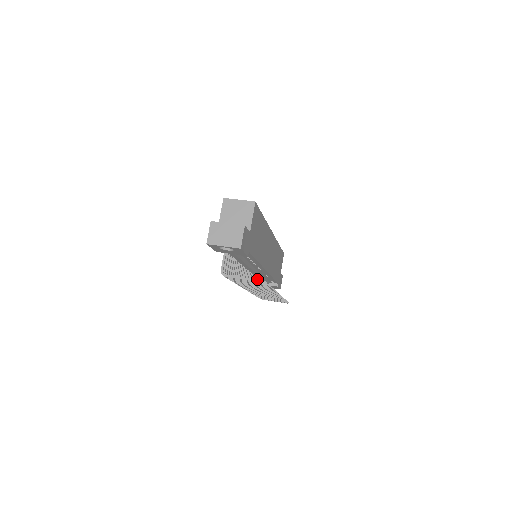
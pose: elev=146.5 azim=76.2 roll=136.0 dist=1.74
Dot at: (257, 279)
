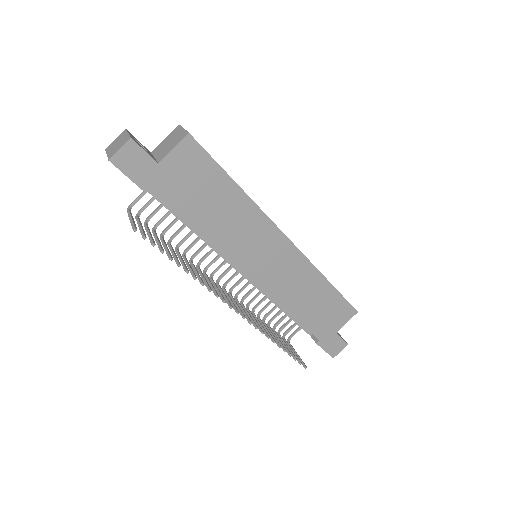
Dot at: occluded
